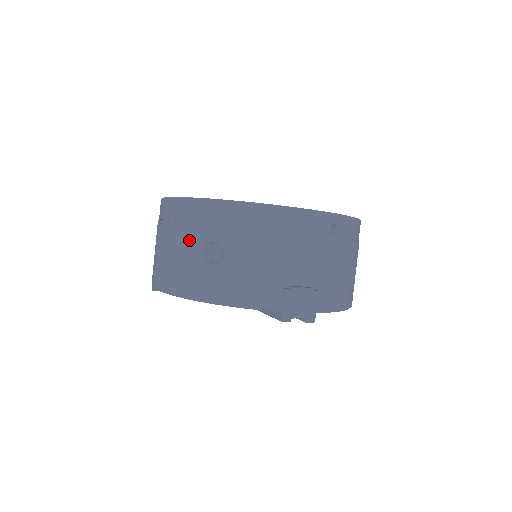
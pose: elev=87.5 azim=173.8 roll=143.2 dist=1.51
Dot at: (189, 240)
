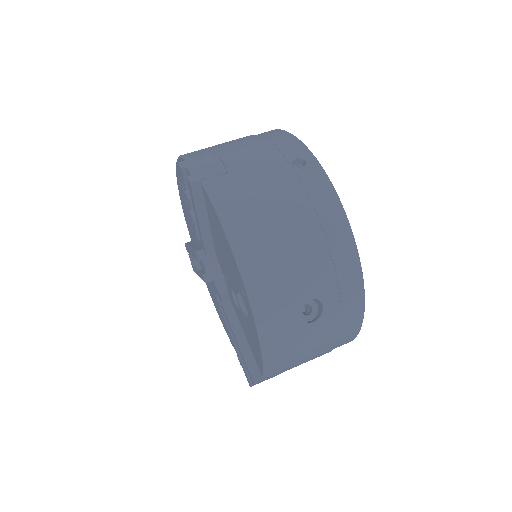
Dot at: occluded
